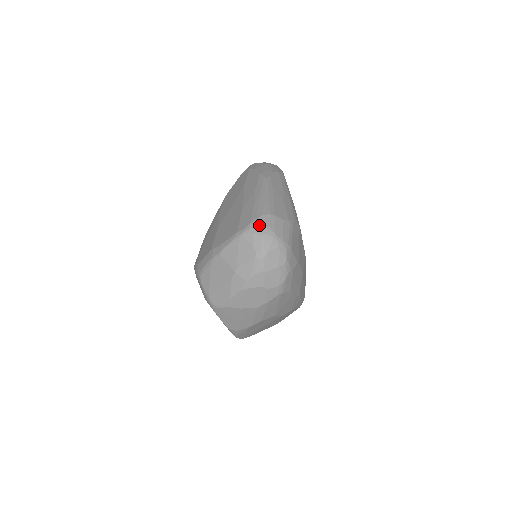
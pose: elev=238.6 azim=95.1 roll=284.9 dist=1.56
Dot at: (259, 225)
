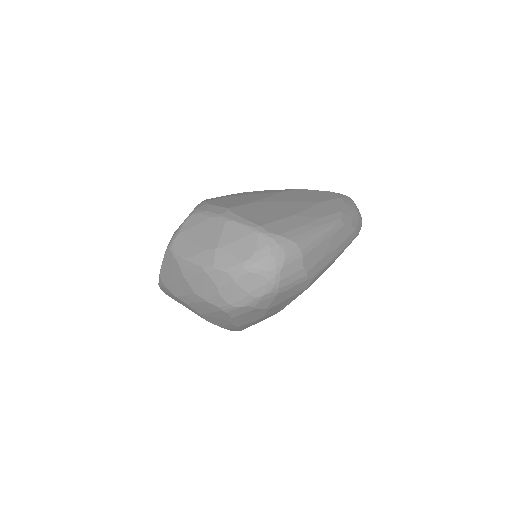
Dot at: (281, 245)
